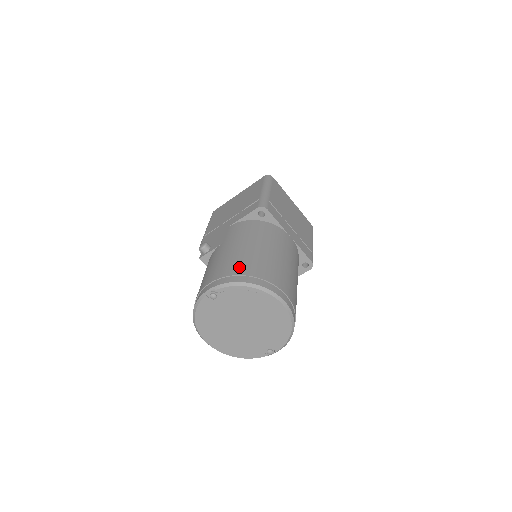
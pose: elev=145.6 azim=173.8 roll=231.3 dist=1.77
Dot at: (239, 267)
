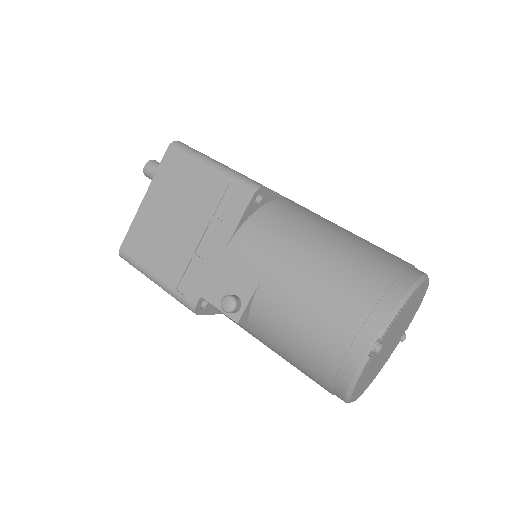
Dot at: (364, 285)
